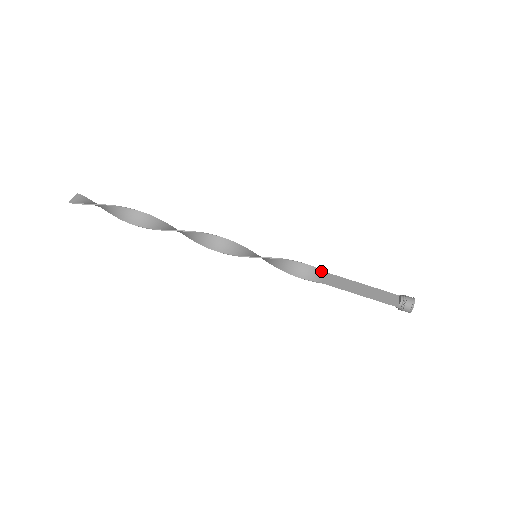
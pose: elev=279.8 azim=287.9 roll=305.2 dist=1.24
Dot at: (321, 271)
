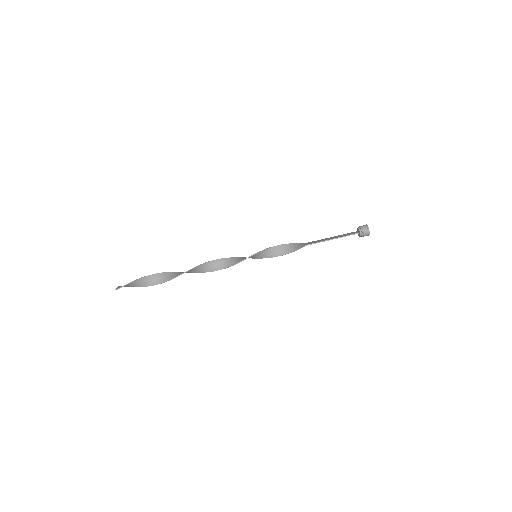
Dot at: (301, 243)
